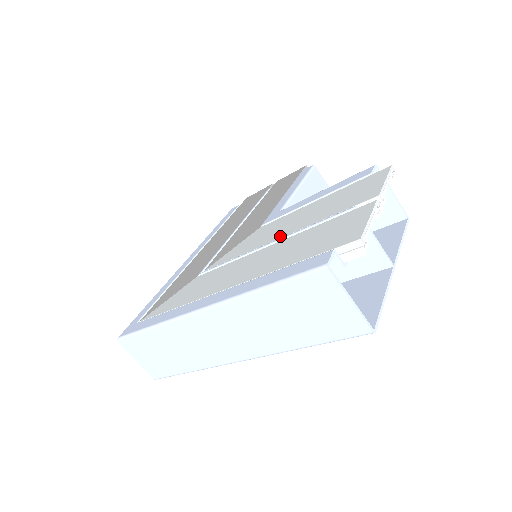
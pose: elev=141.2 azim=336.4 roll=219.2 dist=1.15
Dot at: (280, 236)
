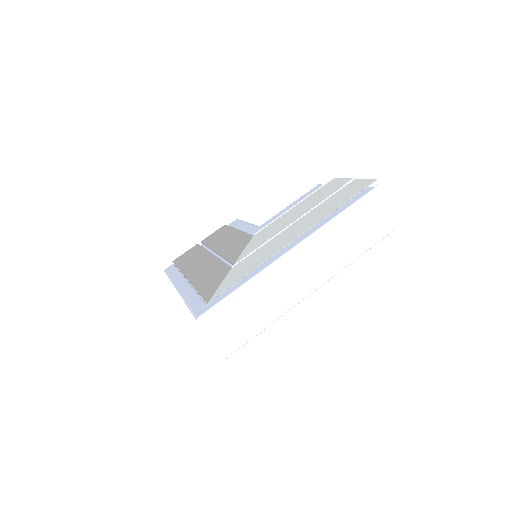
Dot at: (296, 218)
